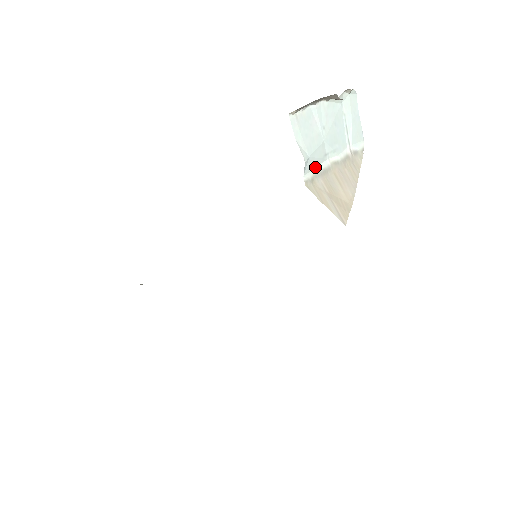
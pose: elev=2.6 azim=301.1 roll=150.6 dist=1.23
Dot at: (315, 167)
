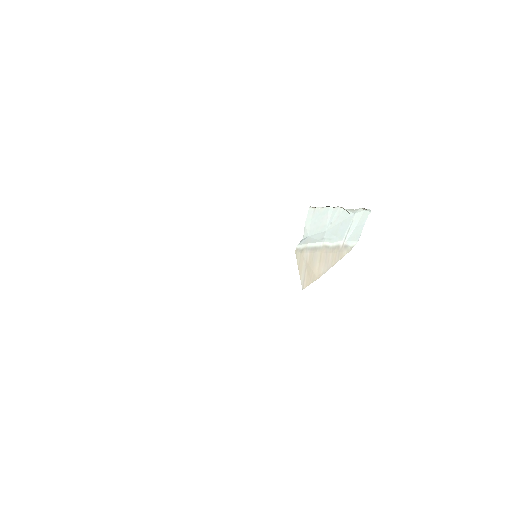
Dot at: (310, 243)
